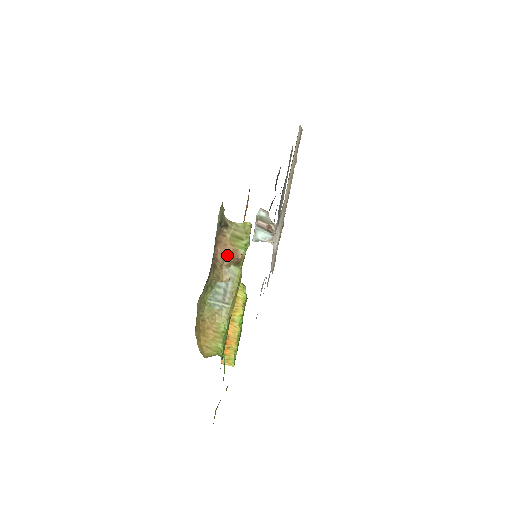
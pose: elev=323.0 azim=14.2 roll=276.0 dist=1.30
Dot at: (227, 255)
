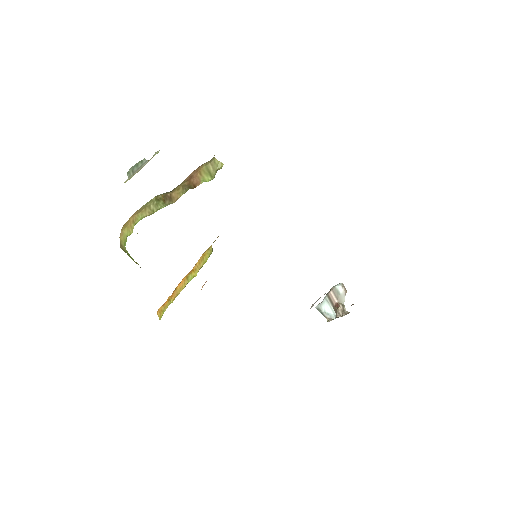
Dot at: (191, 178)
